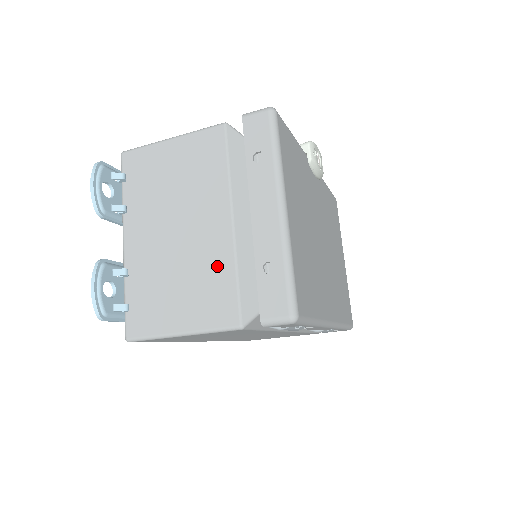
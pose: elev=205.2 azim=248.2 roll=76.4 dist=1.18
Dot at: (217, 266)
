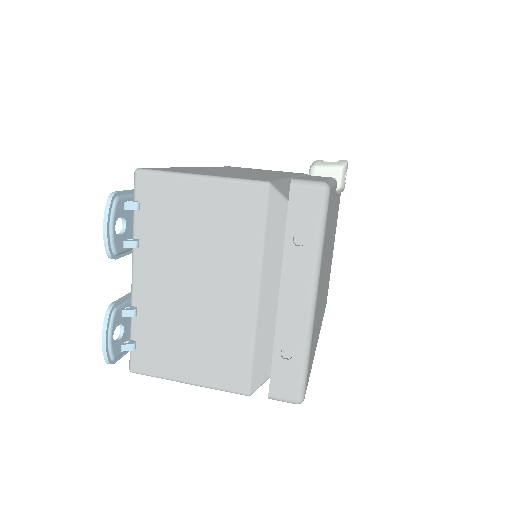
Dot at: (234, 335)
